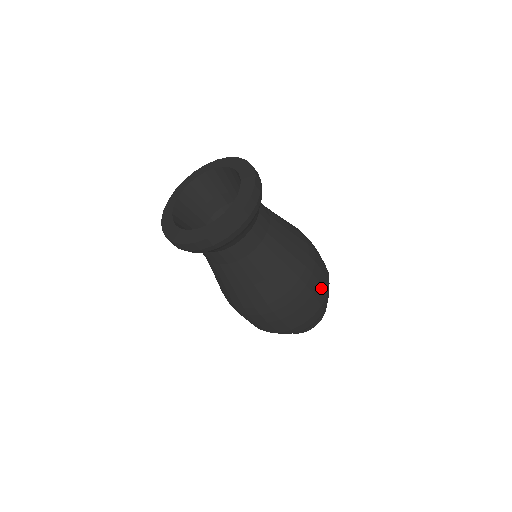
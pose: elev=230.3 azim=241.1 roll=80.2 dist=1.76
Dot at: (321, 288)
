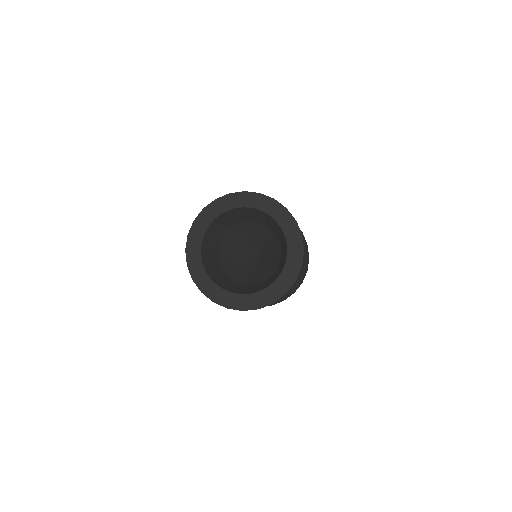
Dot at: occluded
